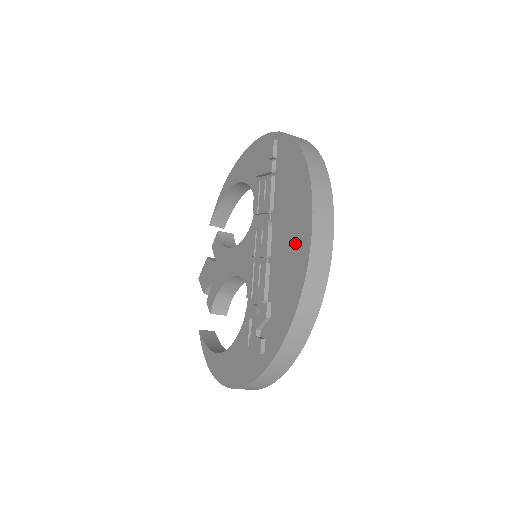
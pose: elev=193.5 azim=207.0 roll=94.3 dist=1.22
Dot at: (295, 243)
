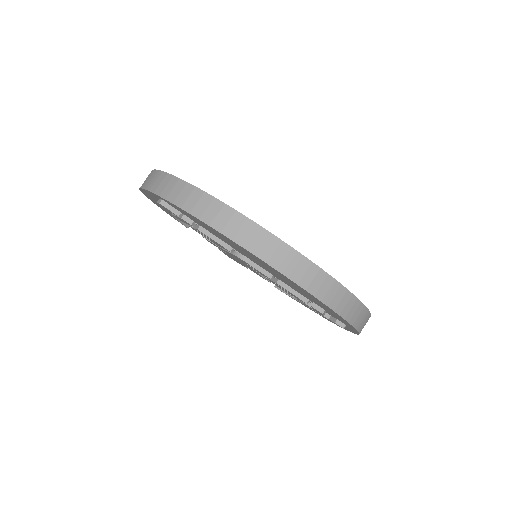
Dot at: (284, 279)
